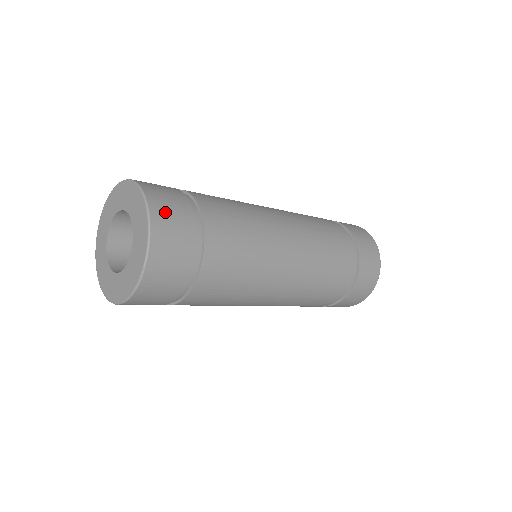
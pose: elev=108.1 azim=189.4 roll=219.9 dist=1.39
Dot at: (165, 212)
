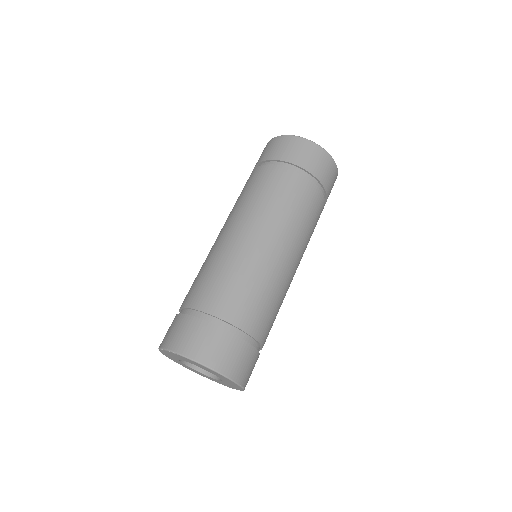
Dot at: (213, 353)
